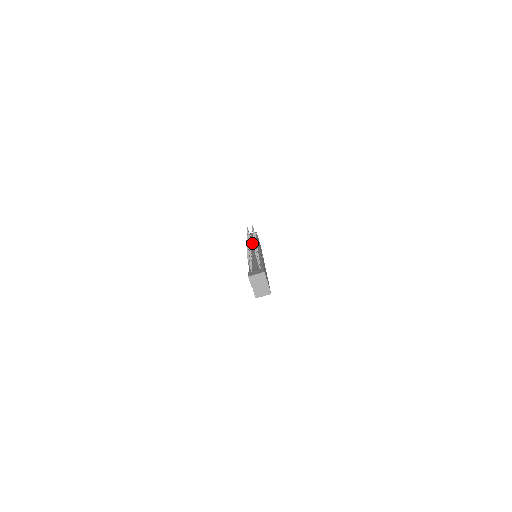
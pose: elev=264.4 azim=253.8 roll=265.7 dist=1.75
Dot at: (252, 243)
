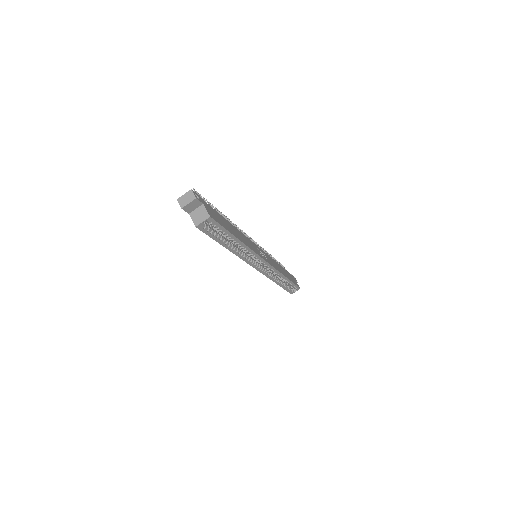
Dot at: occluded
